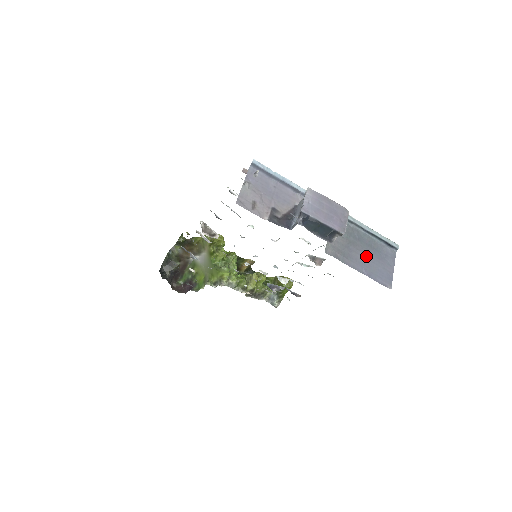
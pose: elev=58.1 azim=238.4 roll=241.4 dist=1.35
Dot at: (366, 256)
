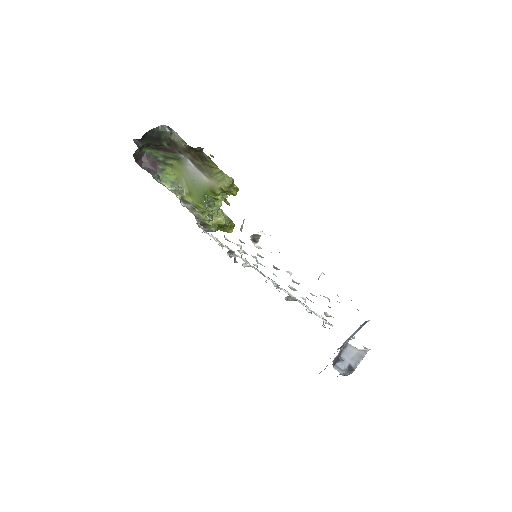
Dot at: occluded
